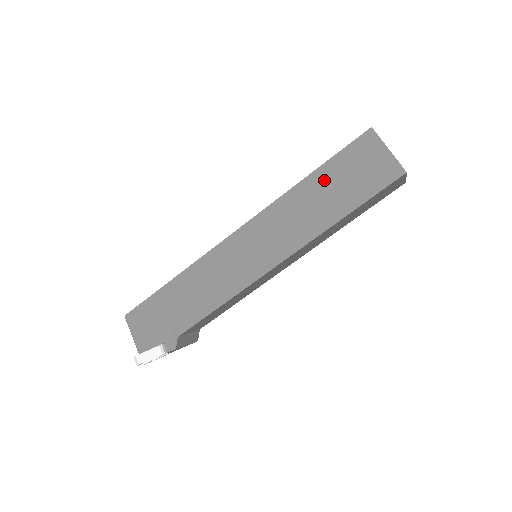
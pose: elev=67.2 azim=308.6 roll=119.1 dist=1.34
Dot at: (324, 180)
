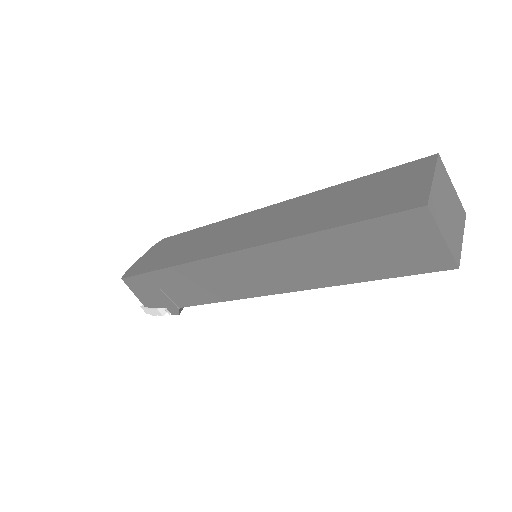
Dot at: (343, 242)
